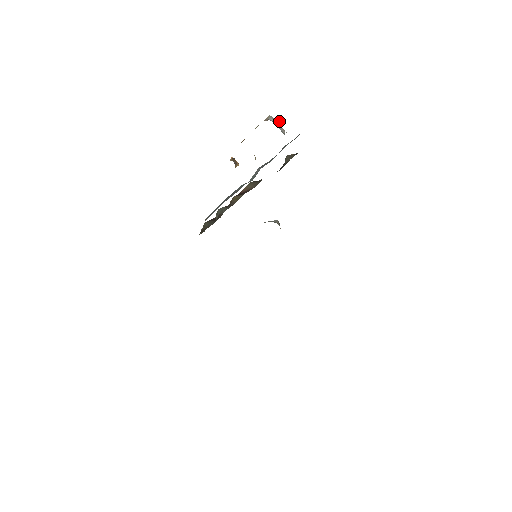
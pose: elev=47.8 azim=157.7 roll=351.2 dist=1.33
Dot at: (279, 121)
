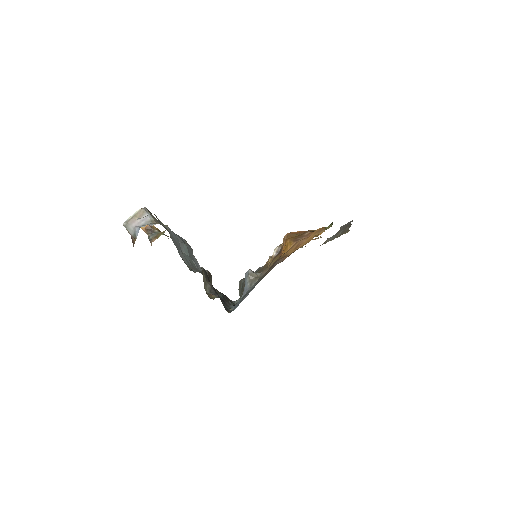
Dot at: (138, 229)
